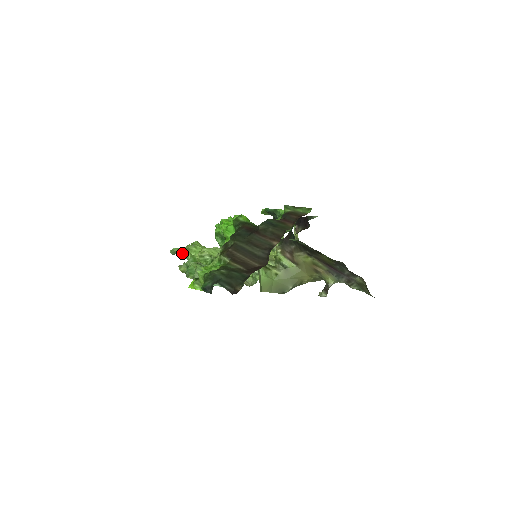
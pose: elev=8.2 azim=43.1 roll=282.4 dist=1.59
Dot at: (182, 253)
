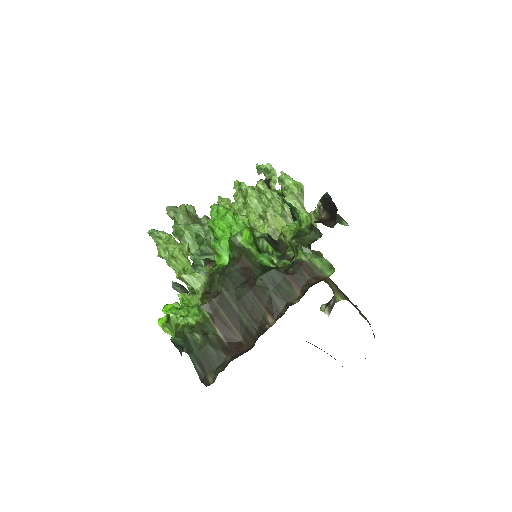
Dot at: (160, 254)
